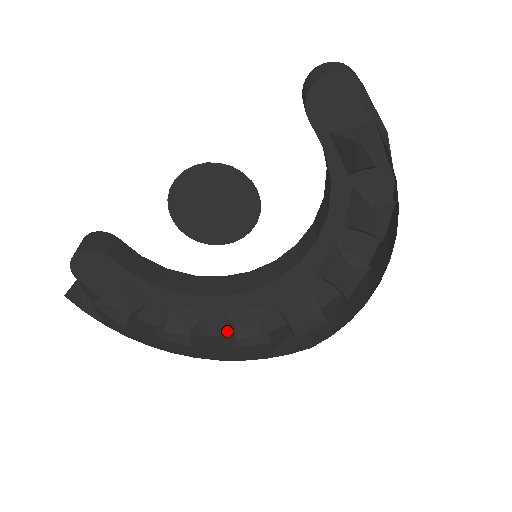
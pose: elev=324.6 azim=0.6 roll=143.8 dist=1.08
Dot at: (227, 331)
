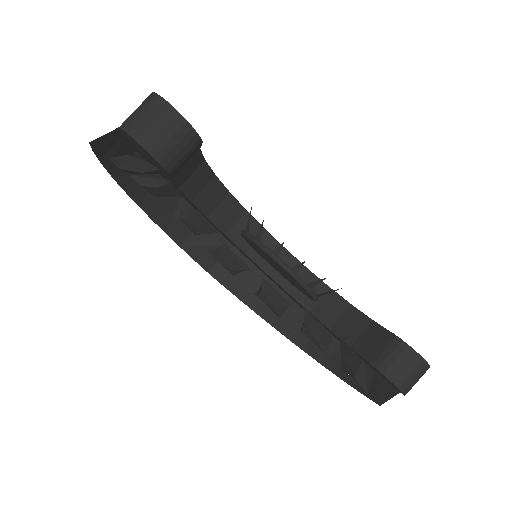
Dot at: occluded
